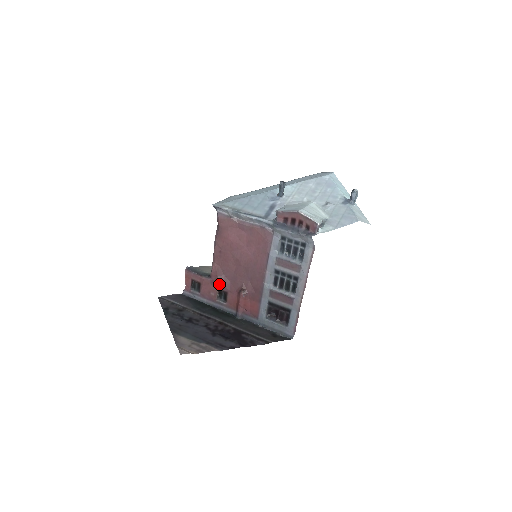
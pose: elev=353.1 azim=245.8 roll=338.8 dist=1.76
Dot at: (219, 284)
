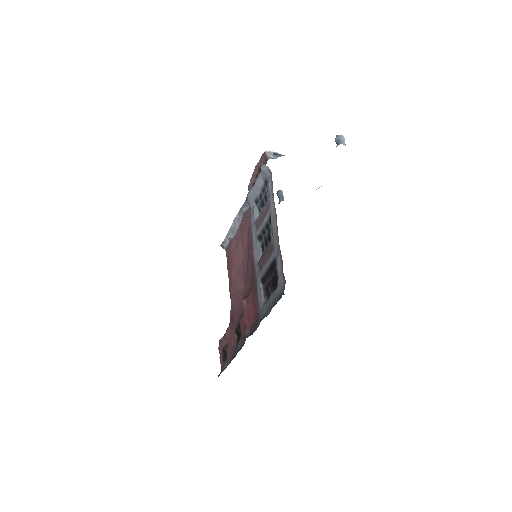
Dot at: (235, 322)
